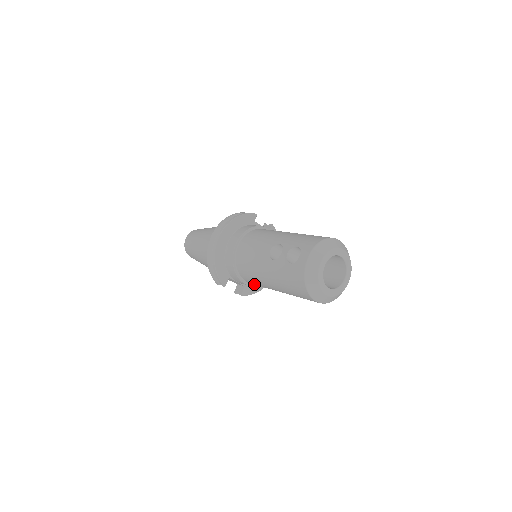
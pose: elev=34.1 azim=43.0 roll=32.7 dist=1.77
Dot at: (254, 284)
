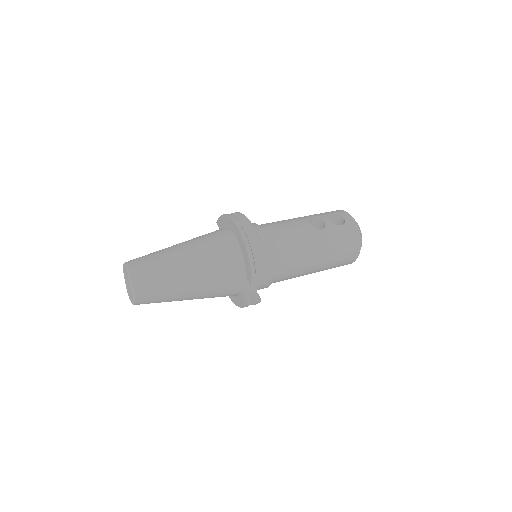
Dot at: occluded
